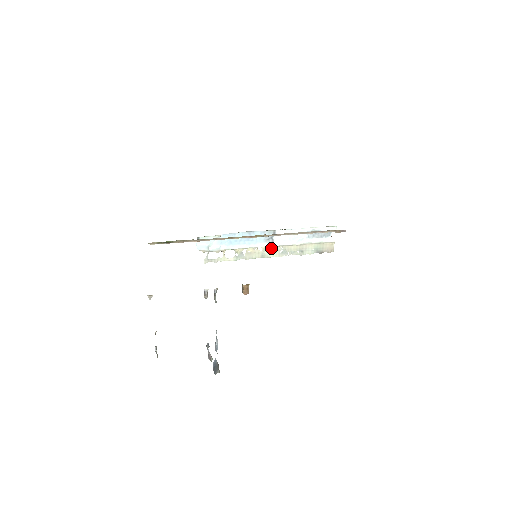
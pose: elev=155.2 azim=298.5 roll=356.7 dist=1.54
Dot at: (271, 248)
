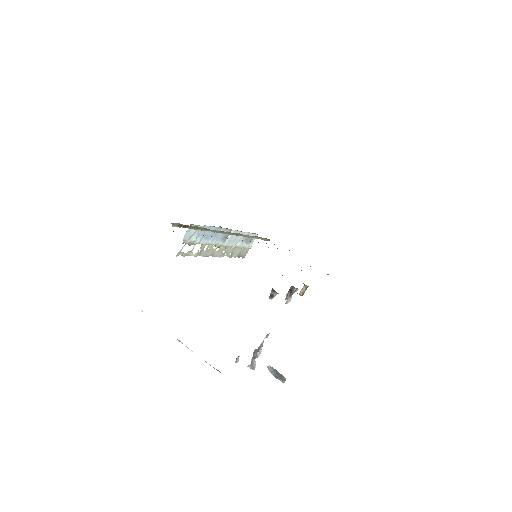
Dot at: (220, 247)
